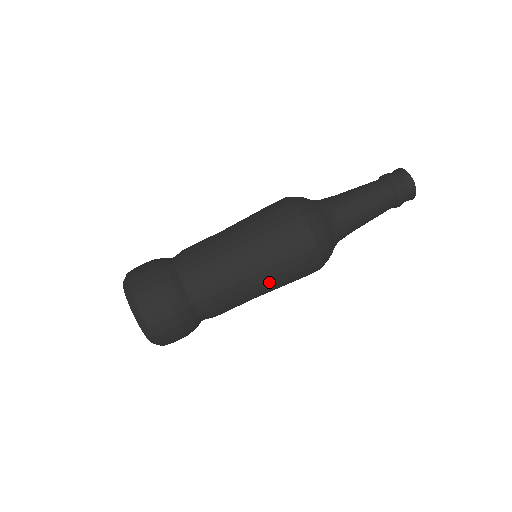
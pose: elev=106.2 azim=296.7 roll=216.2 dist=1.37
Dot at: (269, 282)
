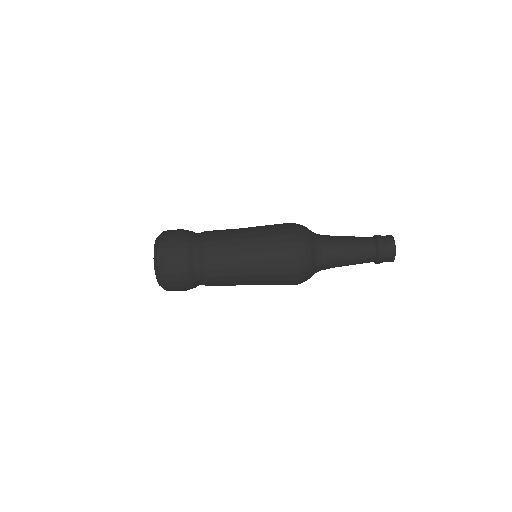
Dot at: occluded
